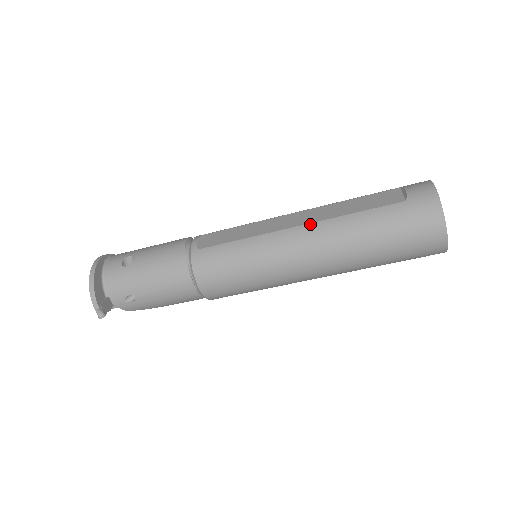
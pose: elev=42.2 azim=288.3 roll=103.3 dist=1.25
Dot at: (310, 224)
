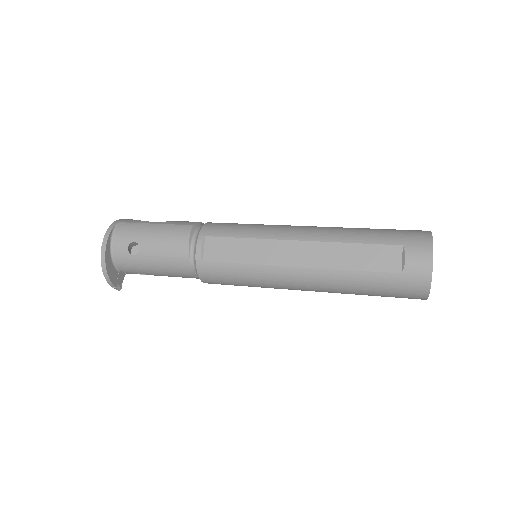
Dot at: (309, 269)
